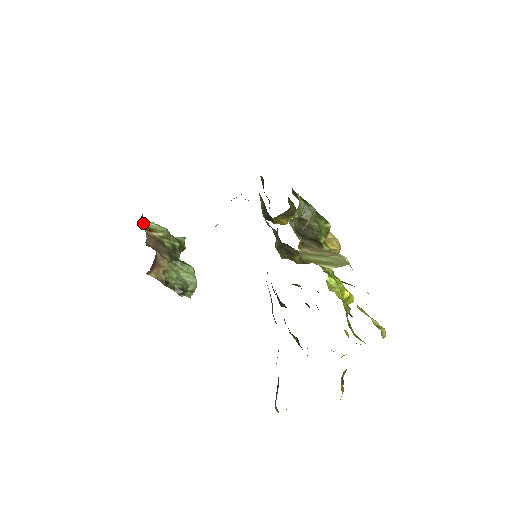
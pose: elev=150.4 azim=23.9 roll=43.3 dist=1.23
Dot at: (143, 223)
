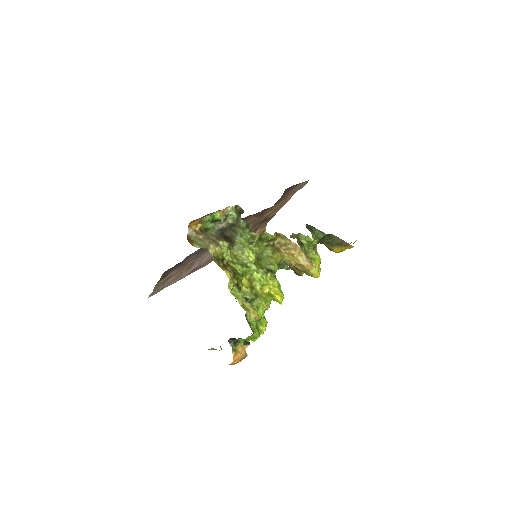
Dot at: occluded
